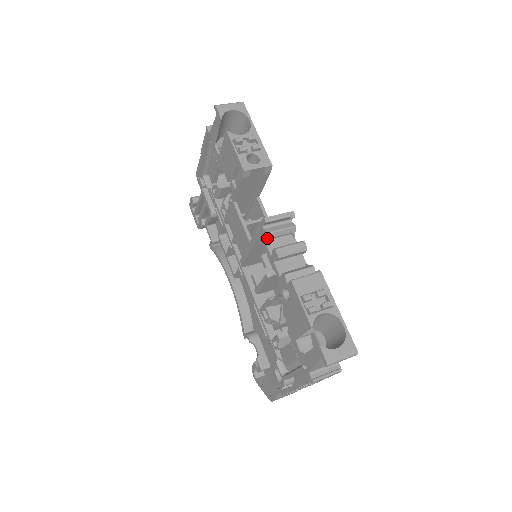
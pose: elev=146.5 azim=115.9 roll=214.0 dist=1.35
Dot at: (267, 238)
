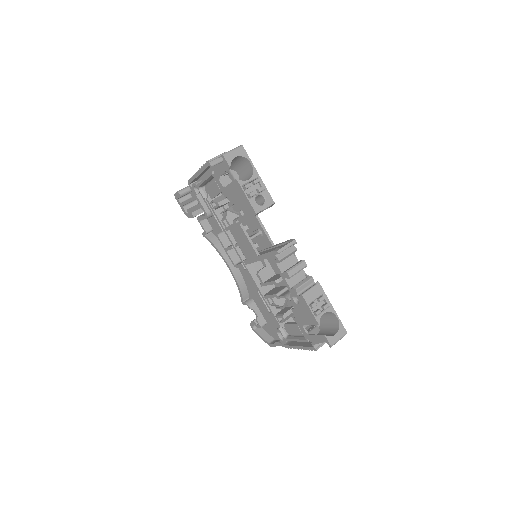
Dot at: occluded
